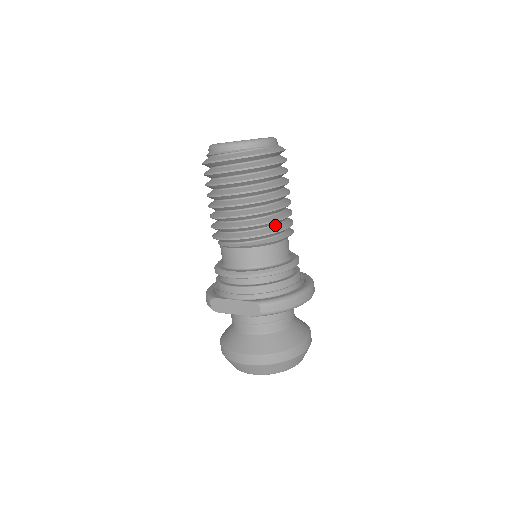
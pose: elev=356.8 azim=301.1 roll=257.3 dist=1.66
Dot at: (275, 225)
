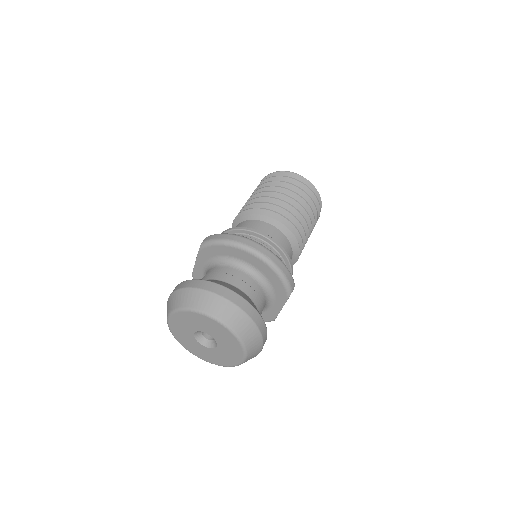
Dot at: occluded
